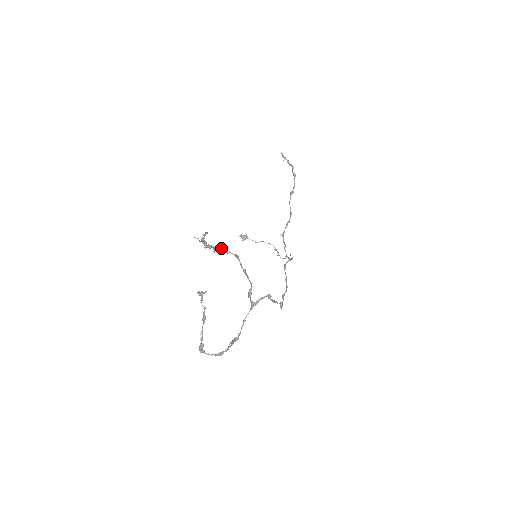
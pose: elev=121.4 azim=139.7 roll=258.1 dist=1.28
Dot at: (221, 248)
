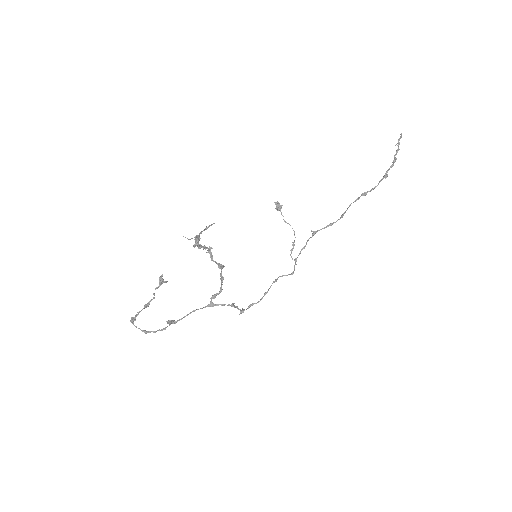
Dot at: (210, 253)
